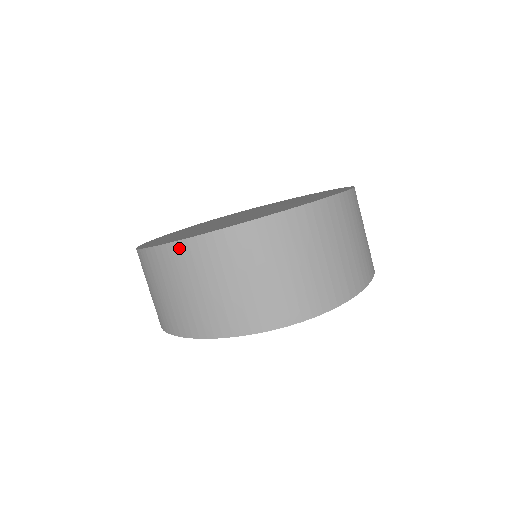
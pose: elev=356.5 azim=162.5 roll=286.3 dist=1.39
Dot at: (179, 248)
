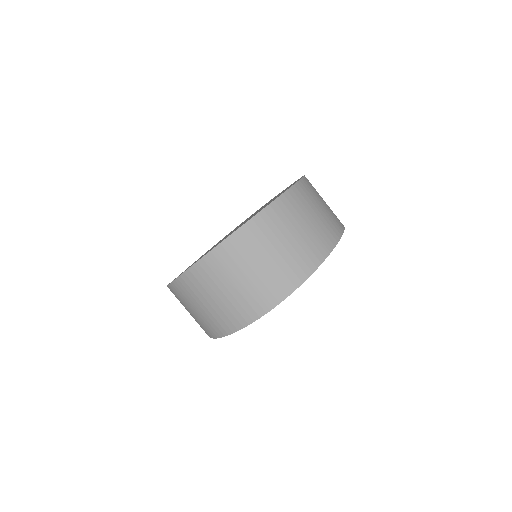
Dot at: (173, 287)
